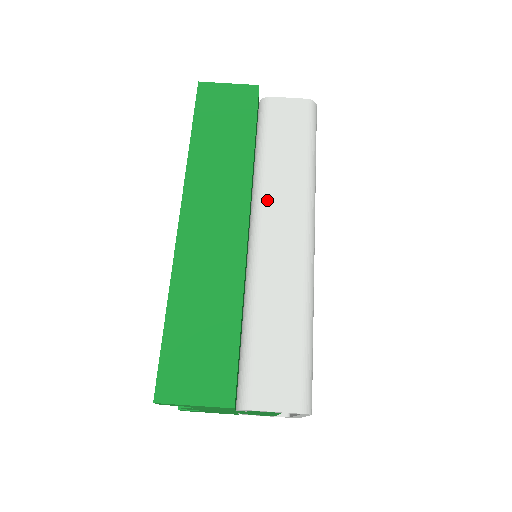
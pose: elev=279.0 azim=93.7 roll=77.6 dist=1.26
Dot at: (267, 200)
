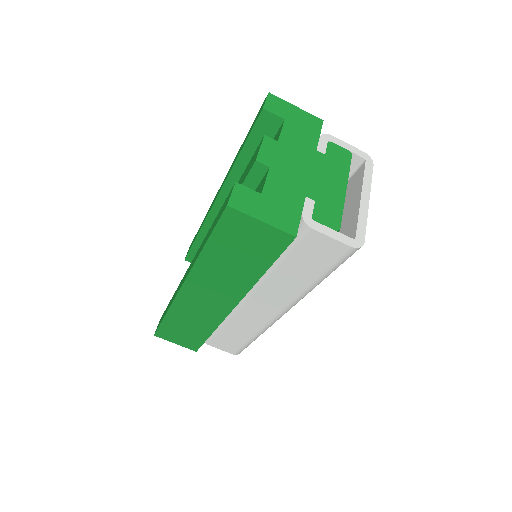
Dot at: (260, 290)
